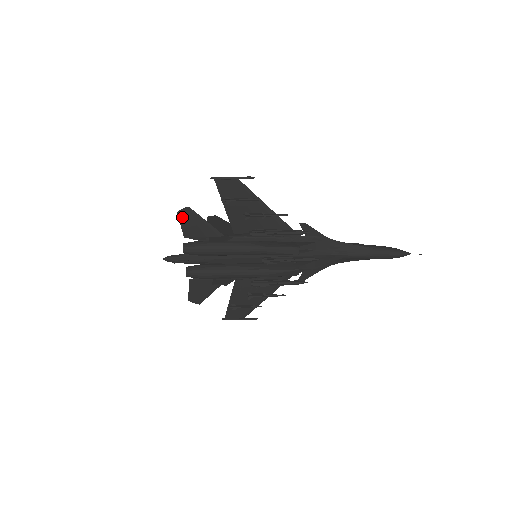
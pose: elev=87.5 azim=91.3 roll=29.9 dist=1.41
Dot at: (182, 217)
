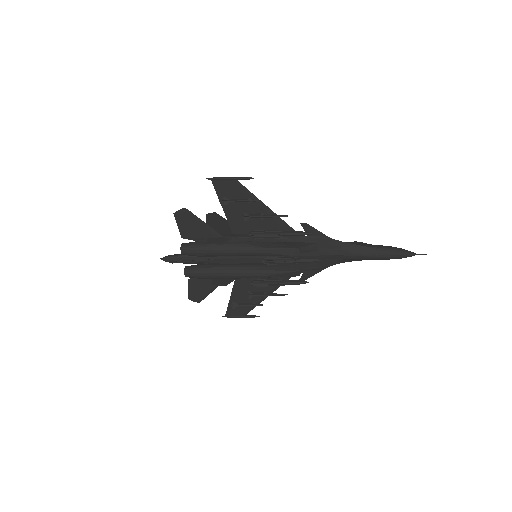
Dot at: (179, 218)
